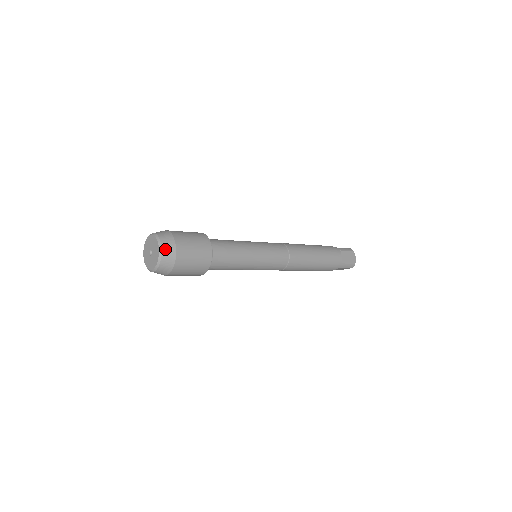
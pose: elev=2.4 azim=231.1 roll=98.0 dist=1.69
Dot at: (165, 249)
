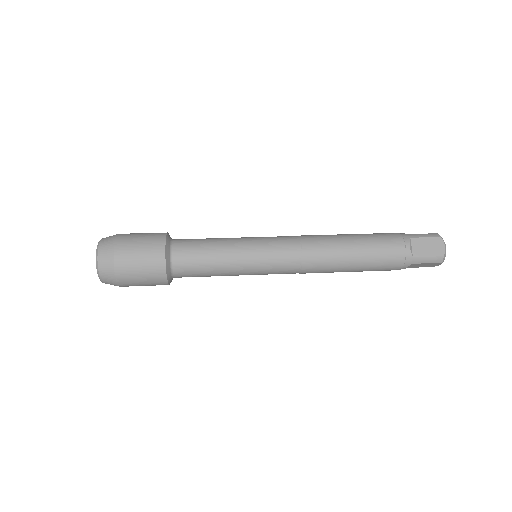
Dot at: (101, 255)
